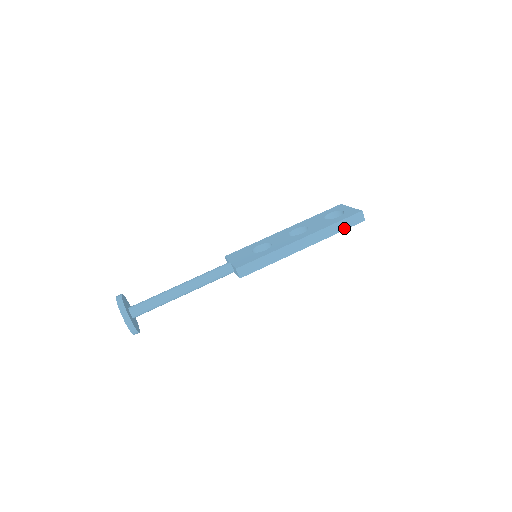
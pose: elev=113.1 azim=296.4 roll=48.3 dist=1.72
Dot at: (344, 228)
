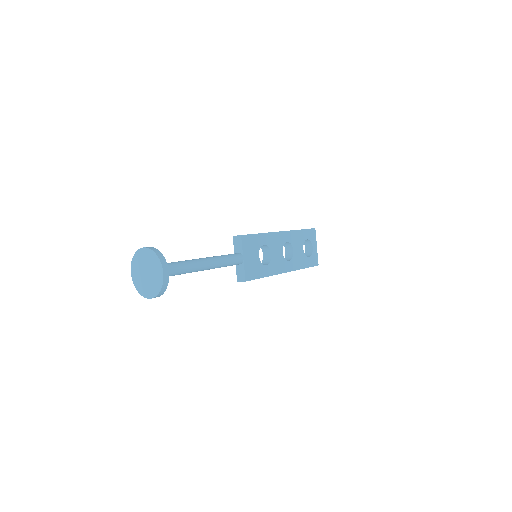
Dot at: (303, 230)
